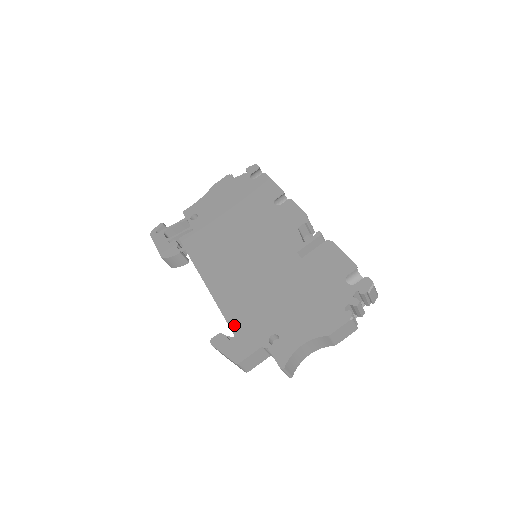
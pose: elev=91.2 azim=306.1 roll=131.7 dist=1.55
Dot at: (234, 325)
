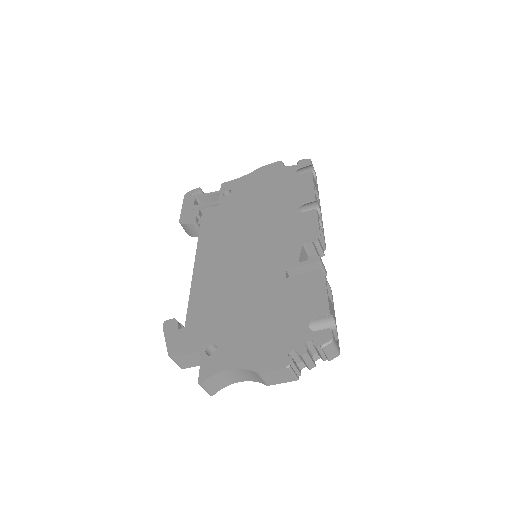
Dot at: (190, 317)
